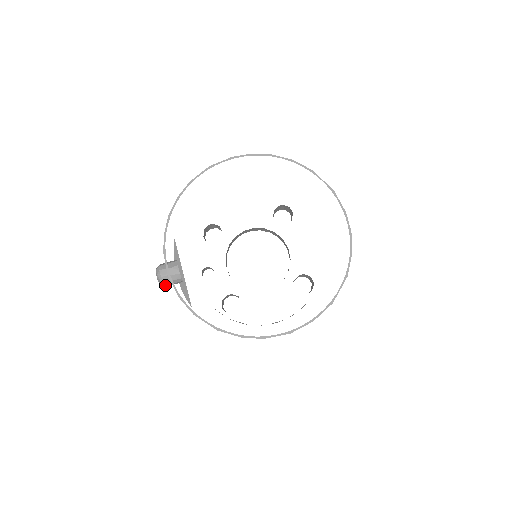
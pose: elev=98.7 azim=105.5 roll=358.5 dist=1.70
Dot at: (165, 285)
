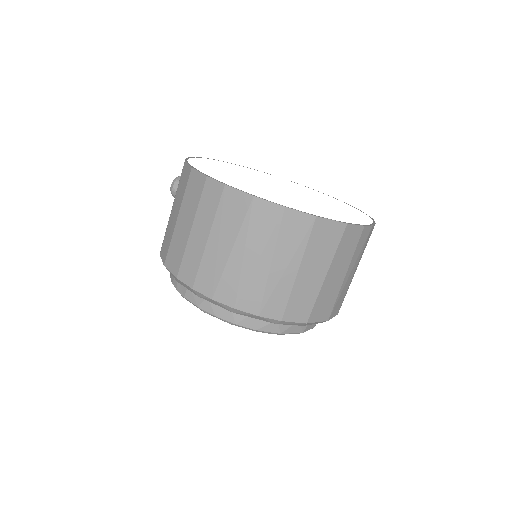
Dot at: (174, 184)
